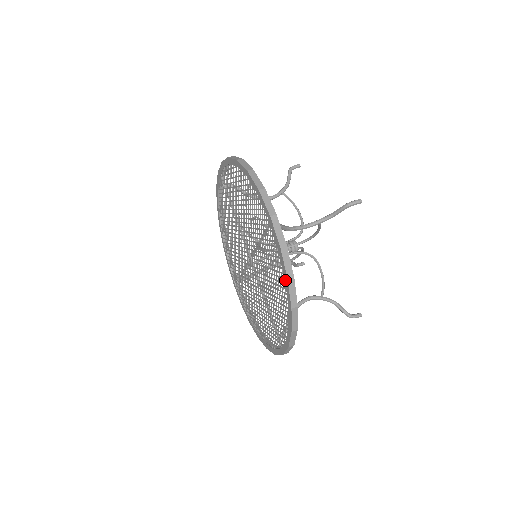
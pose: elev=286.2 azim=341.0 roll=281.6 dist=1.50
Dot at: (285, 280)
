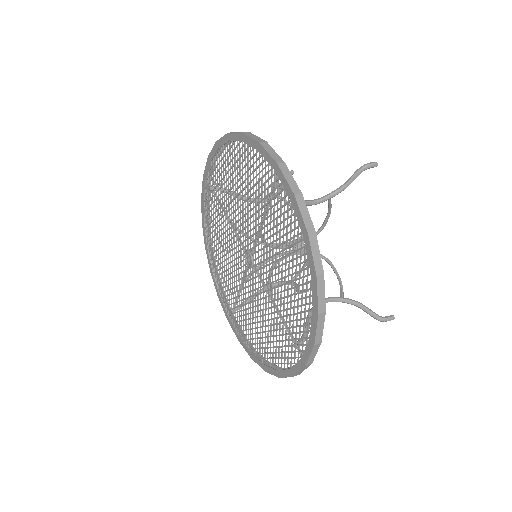
Dot at: (304, 238)
